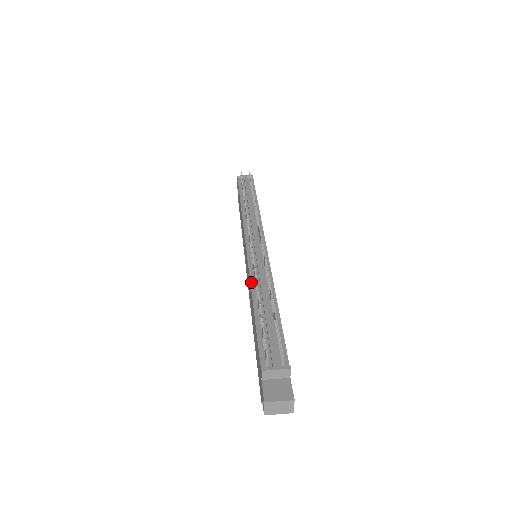
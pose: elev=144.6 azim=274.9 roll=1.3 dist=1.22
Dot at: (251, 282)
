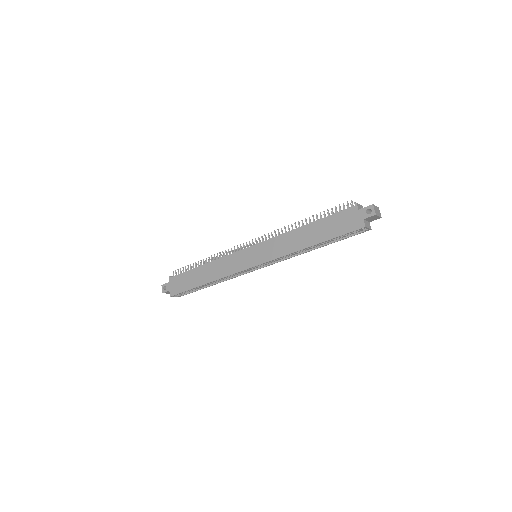
Dot at: (286, 232)
